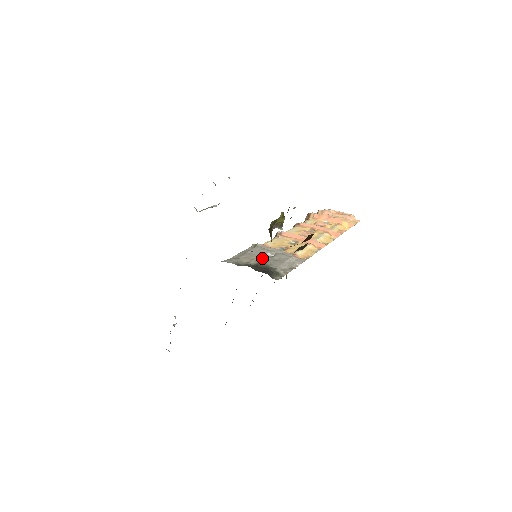
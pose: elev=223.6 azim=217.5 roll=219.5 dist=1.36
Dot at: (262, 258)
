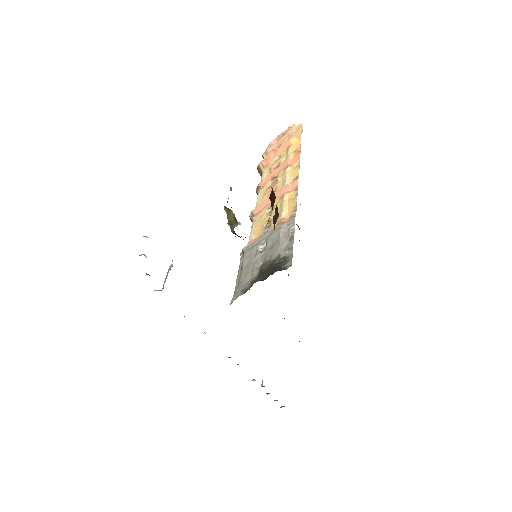
Dot at: (259, 259)
